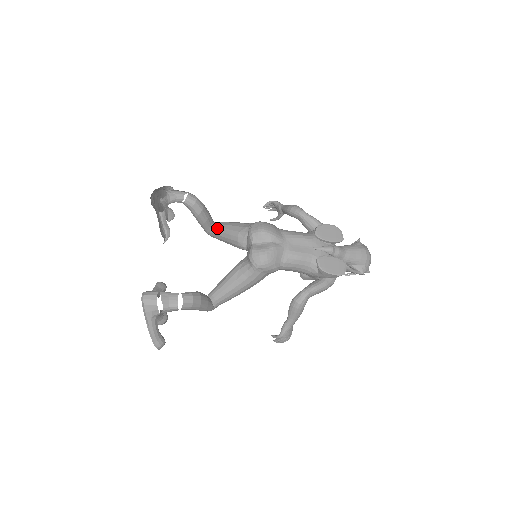
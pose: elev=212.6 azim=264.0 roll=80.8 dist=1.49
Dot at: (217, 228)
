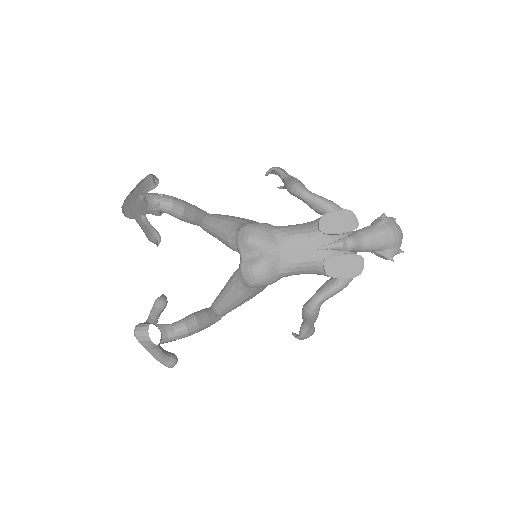
Dot at: (207, 226)
